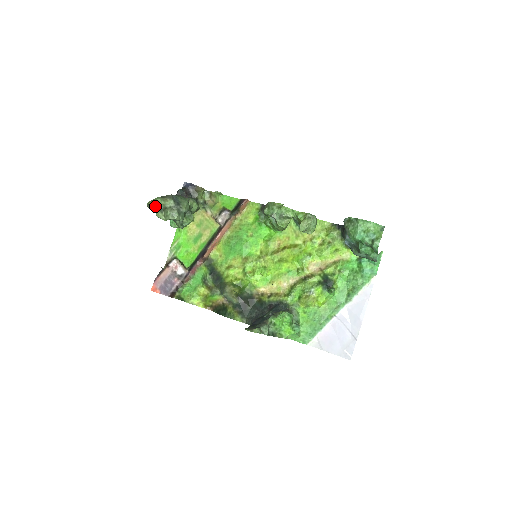
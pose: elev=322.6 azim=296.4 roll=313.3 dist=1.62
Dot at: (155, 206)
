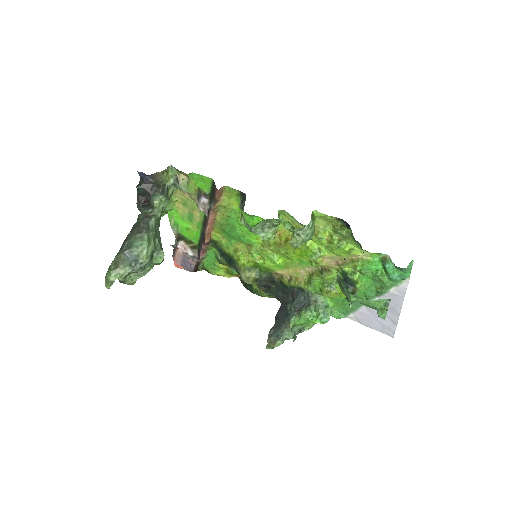
Dot at: occluded
